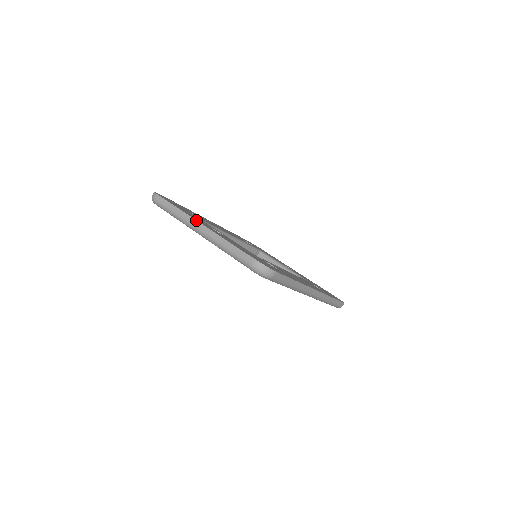
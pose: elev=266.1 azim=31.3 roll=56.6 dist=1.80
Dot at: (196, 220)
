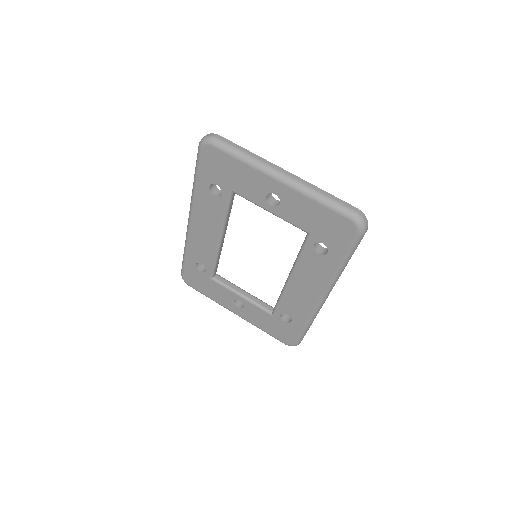
Dot at: (278, 166)
